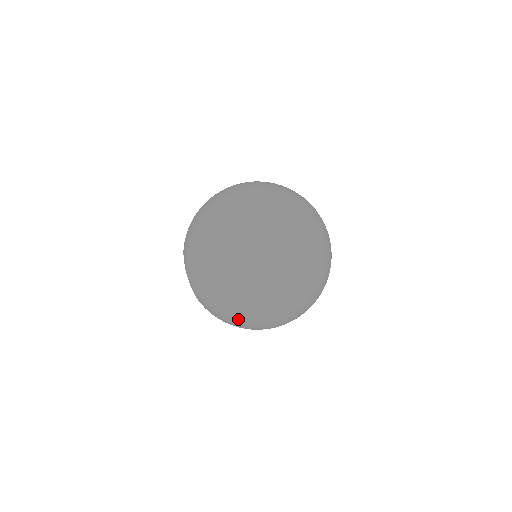
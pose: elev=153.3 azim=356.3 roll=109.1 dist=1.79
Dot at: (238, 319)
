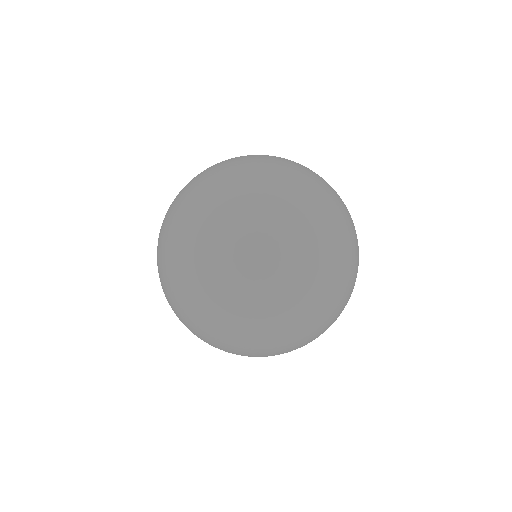
Dot at: (200, 326)
